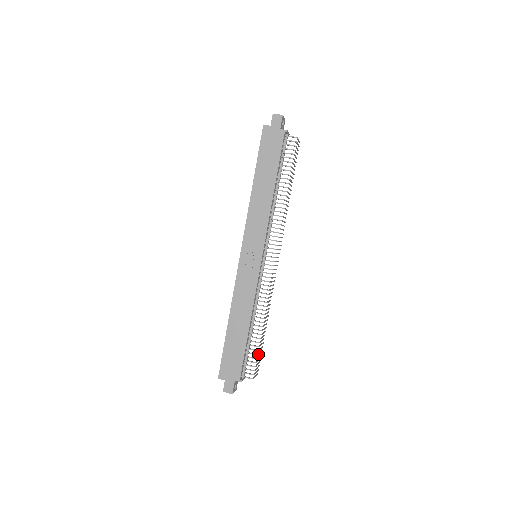
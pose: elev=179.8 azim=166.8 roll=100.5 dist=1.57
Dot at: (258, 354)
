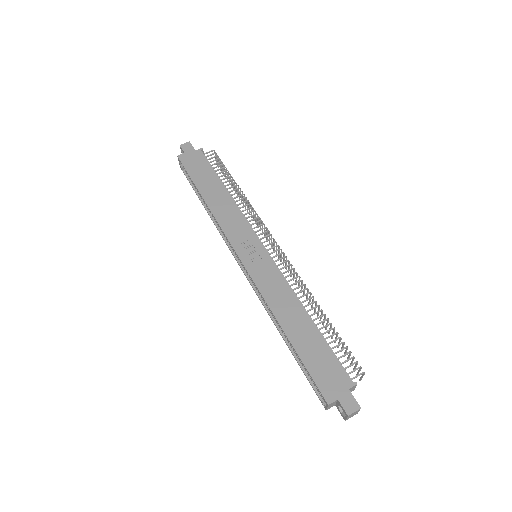
Dot at: (344, 343)
